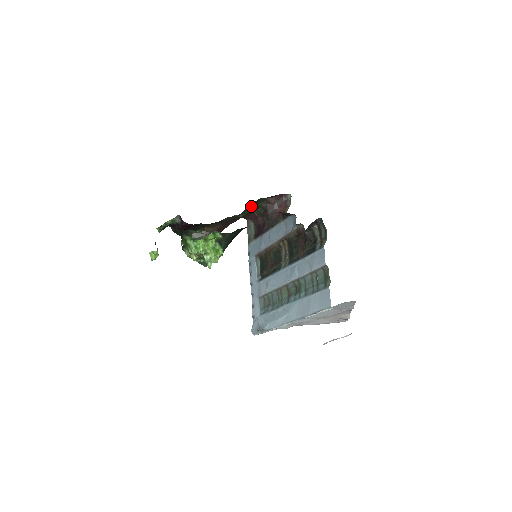
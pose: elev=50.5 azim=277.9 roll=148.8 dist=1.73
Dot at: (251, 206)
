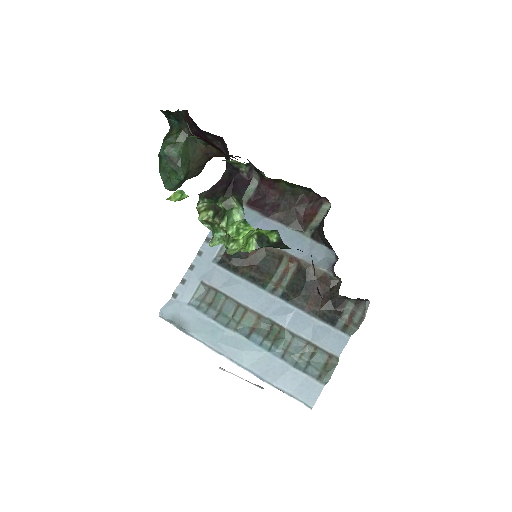
Dot at: occluded
